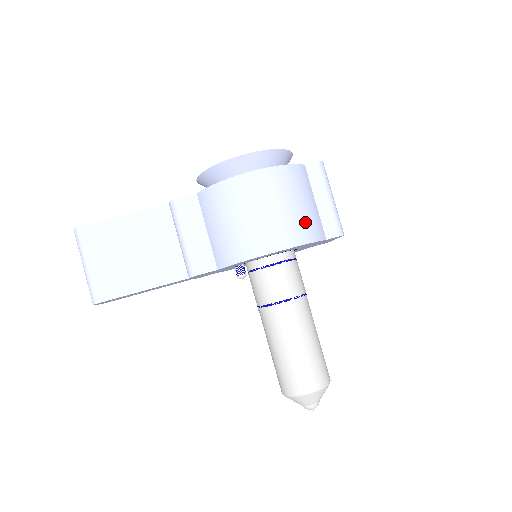
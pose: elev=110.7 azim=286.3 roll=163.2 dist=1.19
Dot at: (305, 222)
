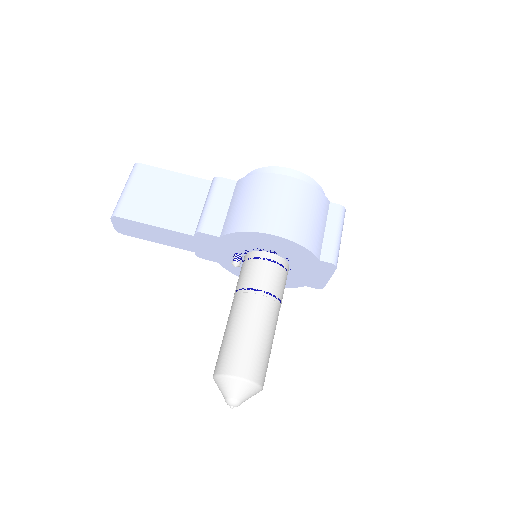
Dot at: (308, 231)
